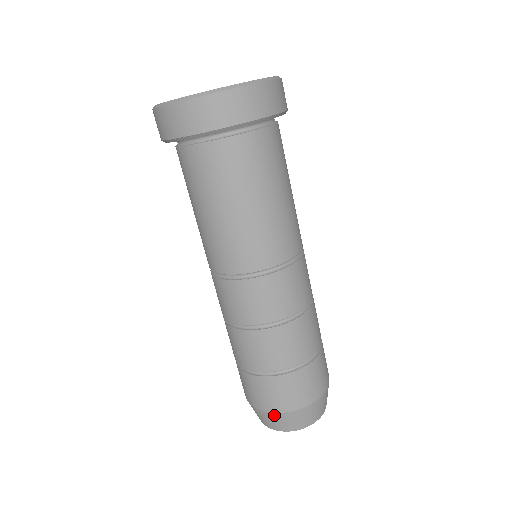
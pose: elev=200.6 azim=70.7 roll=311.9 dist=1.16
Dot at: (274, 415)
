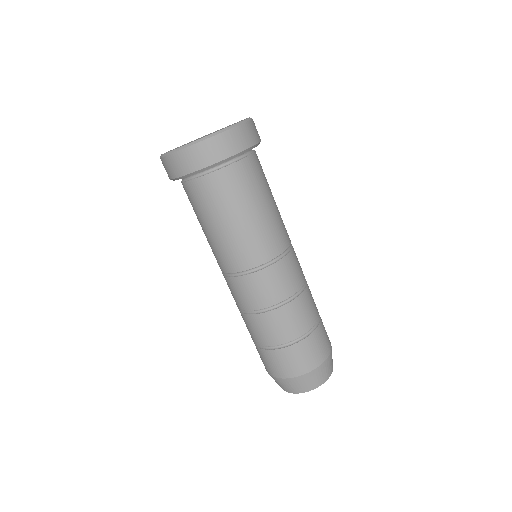
Dot at: (292, 380)
